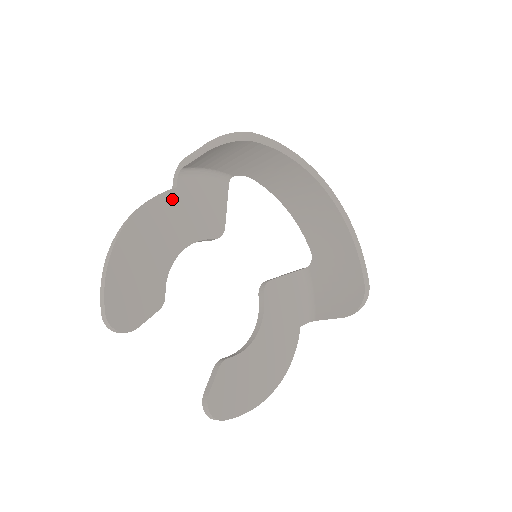
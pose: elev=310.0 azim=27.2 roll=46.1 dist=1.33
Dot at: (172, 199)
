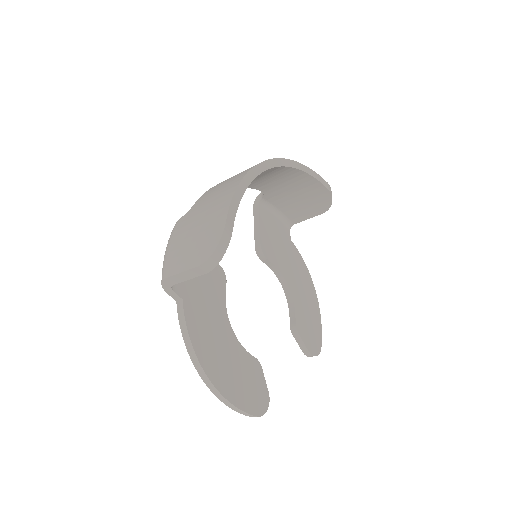
Dot at: (191, 310)
